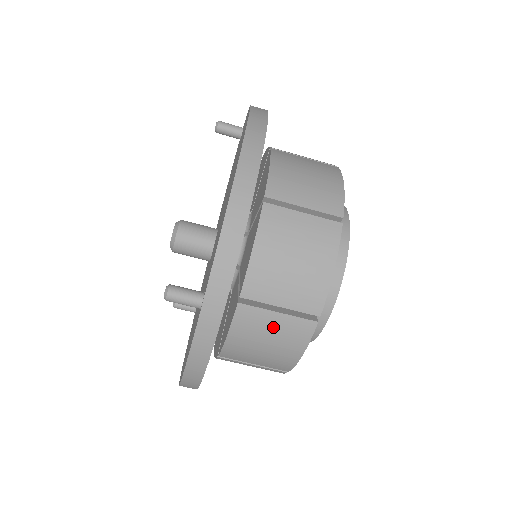
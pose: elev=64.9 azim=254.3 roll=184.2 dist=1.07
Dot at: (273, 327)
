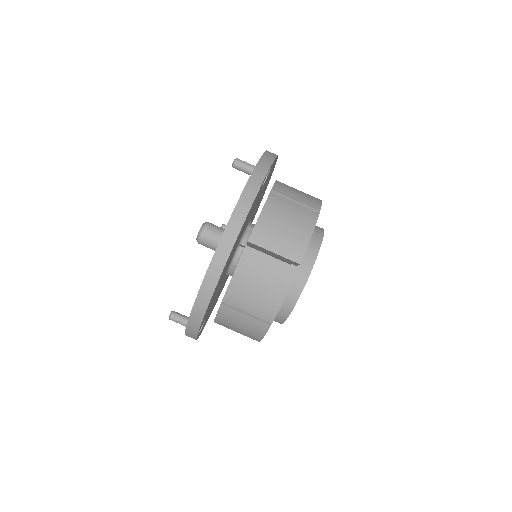
Dot at: (292, 209)
